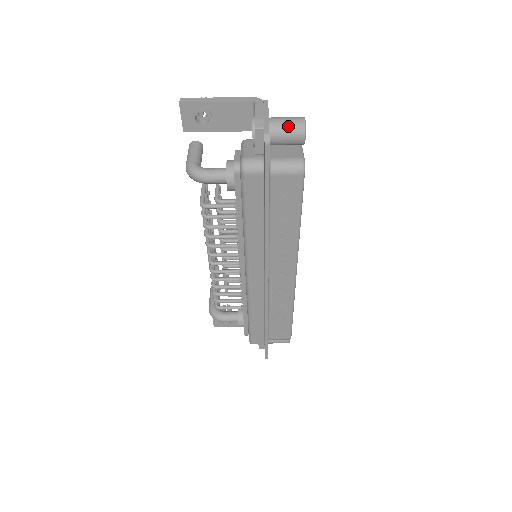
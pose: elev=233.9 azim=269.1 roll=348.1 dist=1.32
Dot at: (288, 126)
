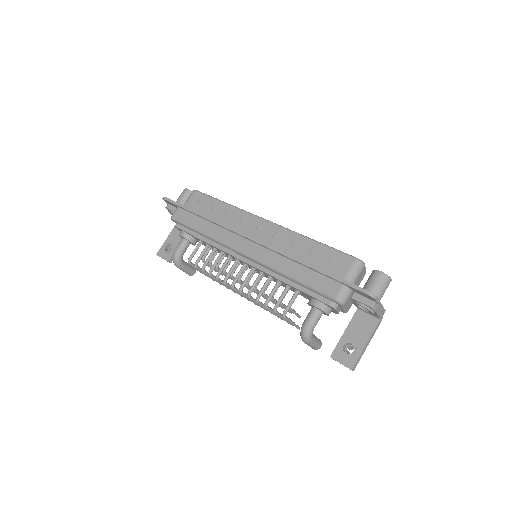
Dot at: (180, 196)
